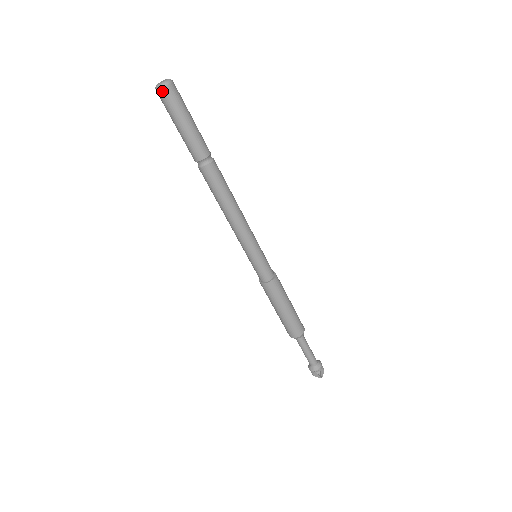
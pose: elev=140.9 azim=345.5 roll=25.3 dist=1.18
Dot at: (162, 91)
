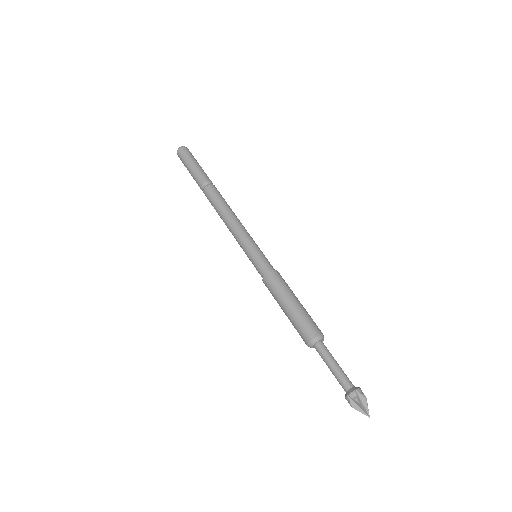
Dot at: (178, 152)
